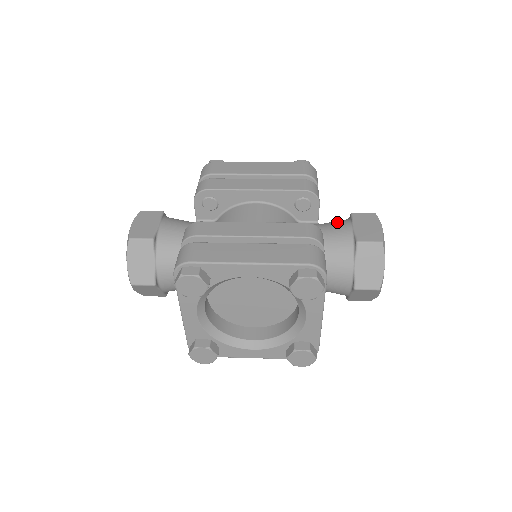
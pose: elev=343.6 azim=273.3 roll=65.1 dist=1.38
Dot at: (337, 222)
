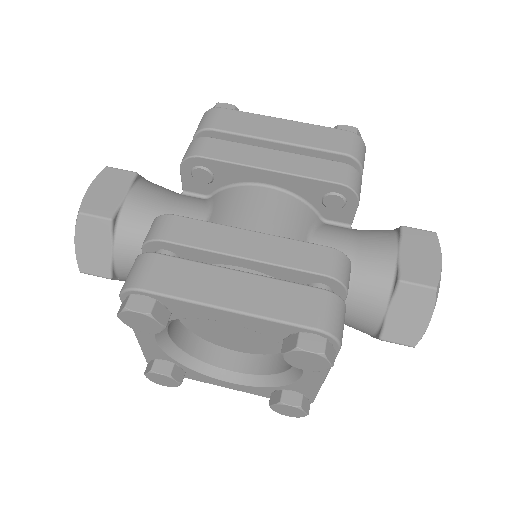
Dot at: (378, 236)
